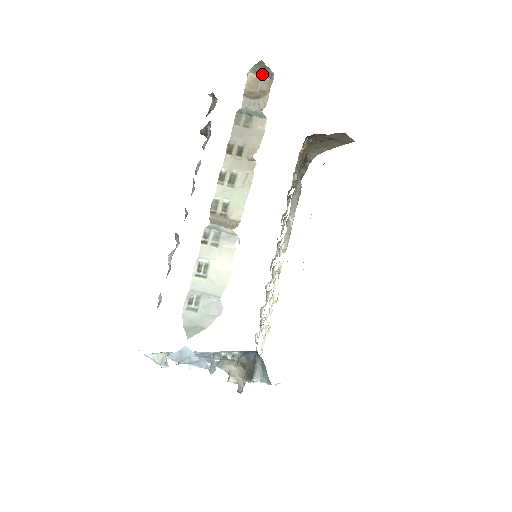
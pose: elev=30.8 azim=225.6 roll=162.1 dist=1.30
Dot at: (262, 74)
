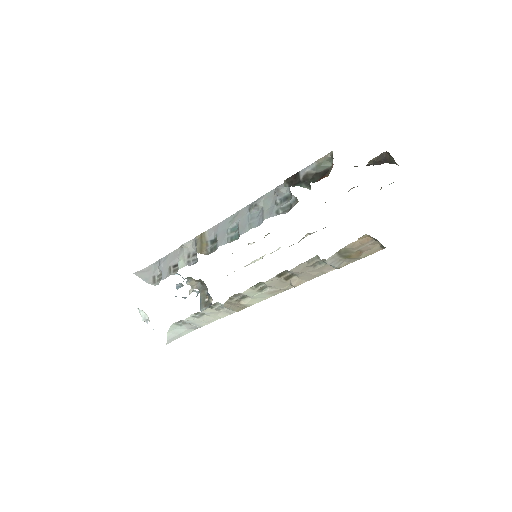
Dot at: (378, 241)
